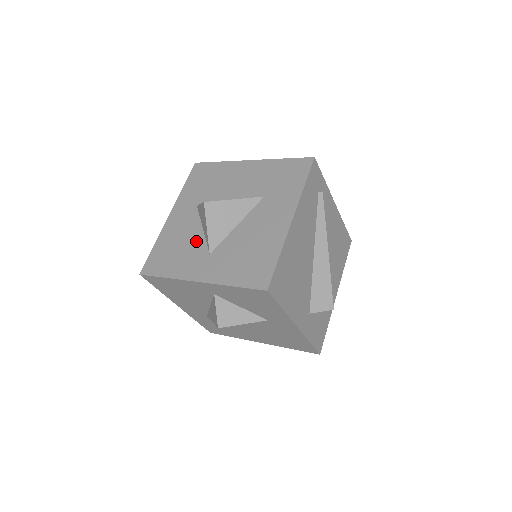
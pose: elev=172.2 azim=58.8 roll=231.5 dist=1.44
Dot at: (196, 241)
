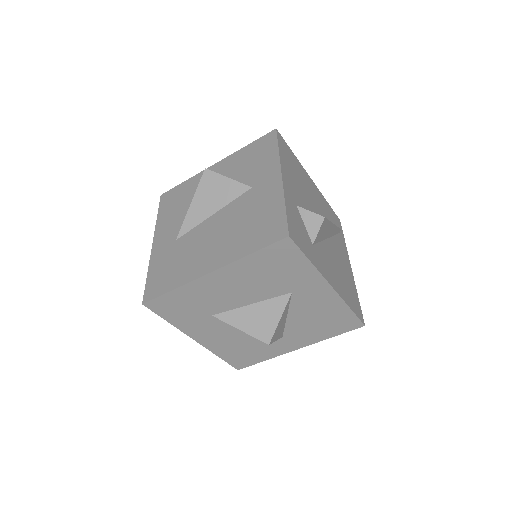
Dot at: occluded
